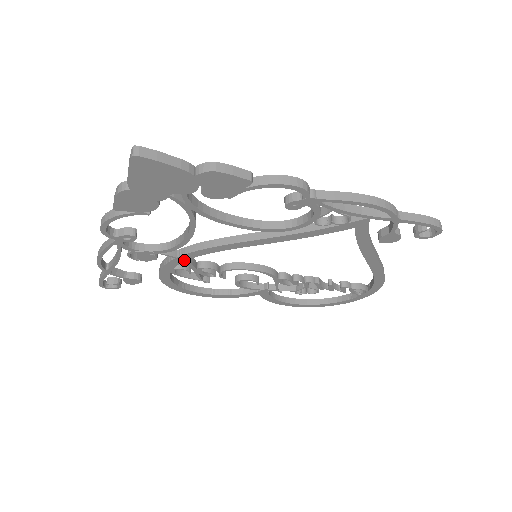
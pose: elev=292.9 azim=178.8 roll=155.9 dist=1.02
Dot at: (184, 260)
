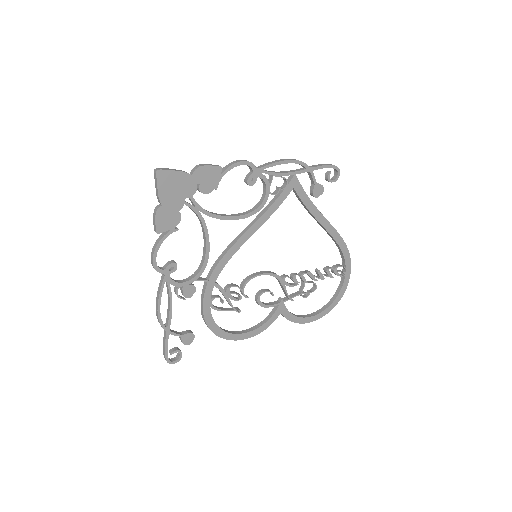
Dot at: (214, 282)
